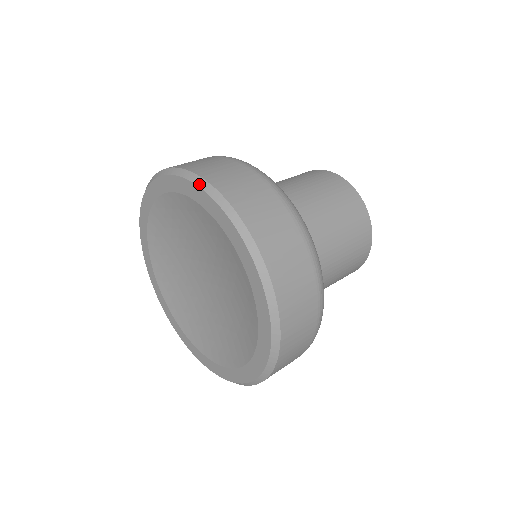
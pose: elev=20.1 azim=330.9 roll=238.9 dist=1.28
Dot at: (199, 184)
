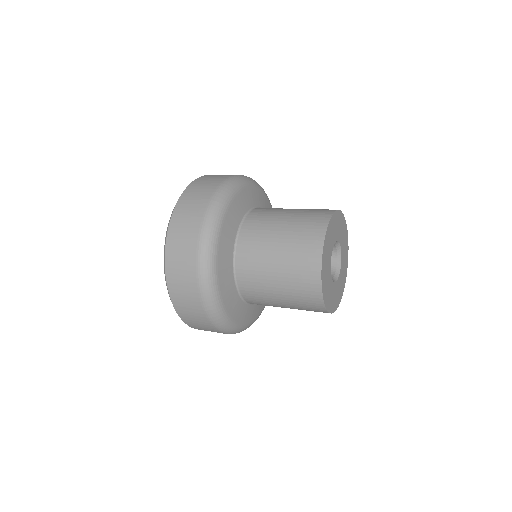
Dot at: (178, 200)
